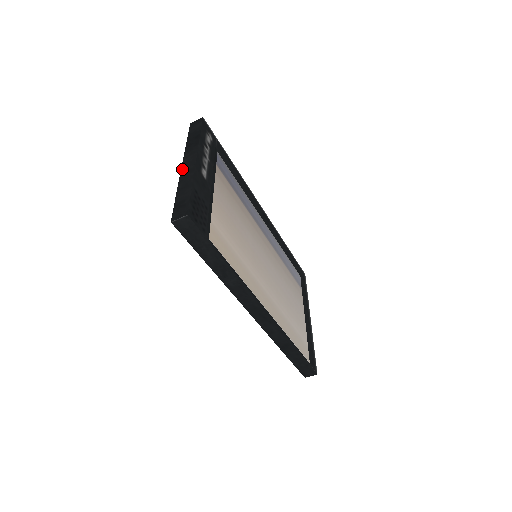
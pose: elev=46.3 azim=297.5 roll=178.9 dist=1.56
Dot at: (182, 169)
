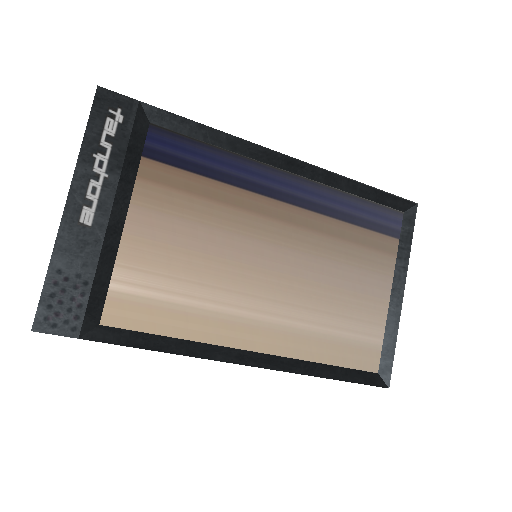
Dot at: occluded
